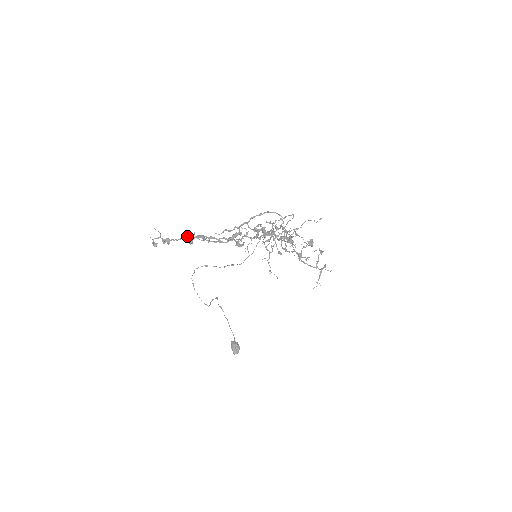
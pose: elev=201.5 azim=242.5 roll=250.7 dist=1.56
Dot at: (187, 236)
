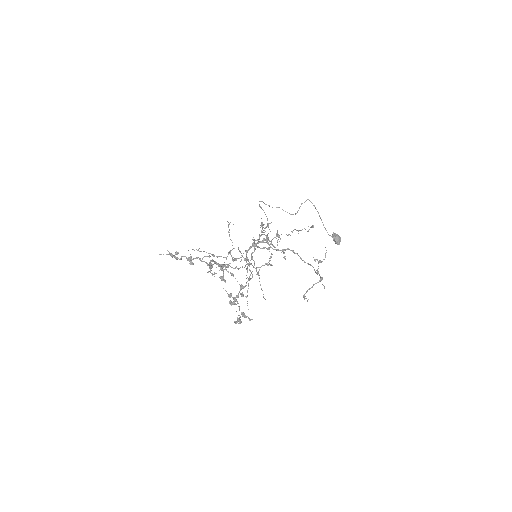
Dot at: occluded
